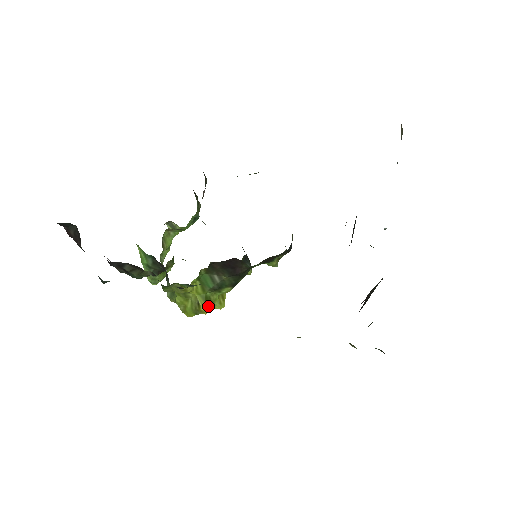
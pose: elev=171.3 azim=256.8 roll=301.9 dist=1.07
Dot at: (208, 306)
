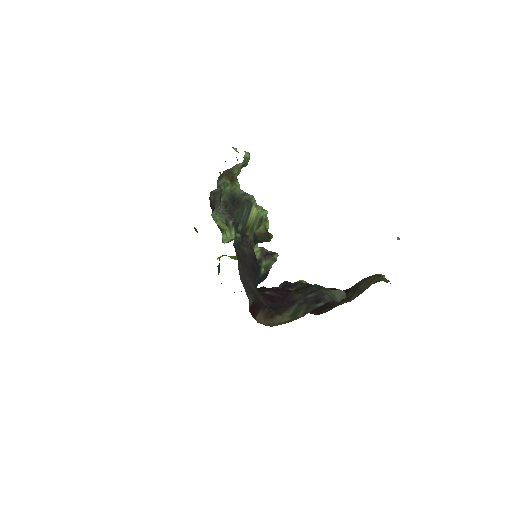
Dot at: occluded
